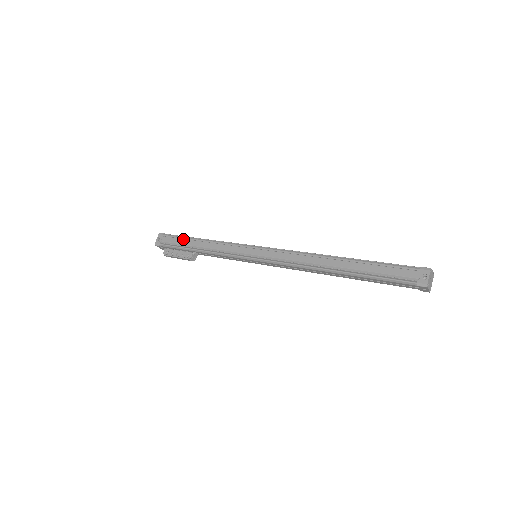
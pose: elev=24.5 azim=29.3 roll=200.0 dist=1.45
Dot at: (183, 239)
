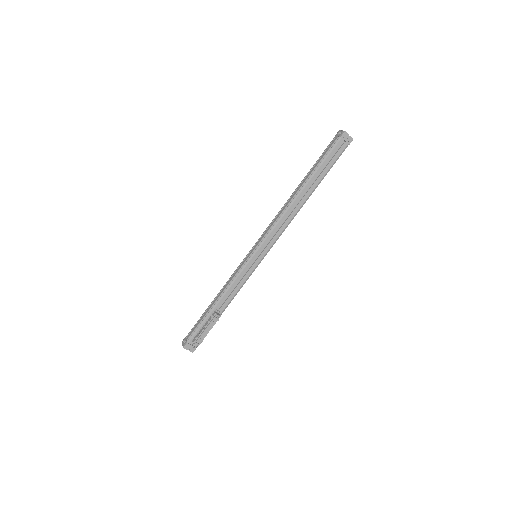
Dot at: occluded
